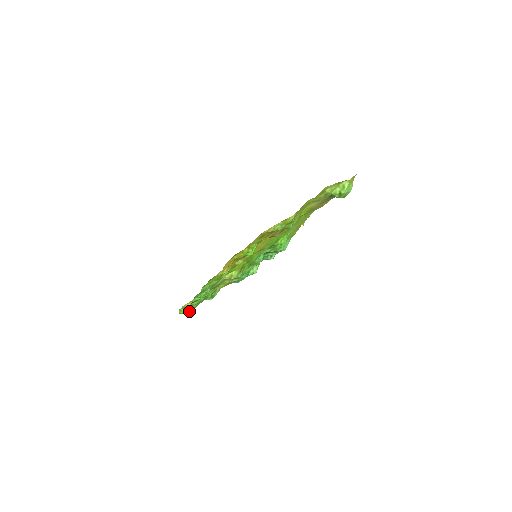
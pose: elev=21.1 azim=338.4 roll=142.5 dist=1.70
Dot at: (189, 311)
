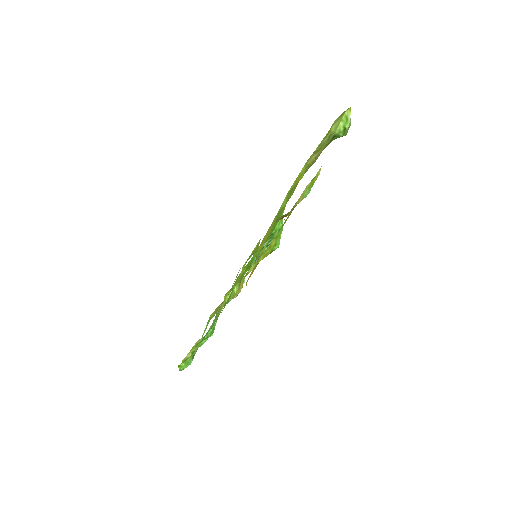
Dot at: (189, 362)
